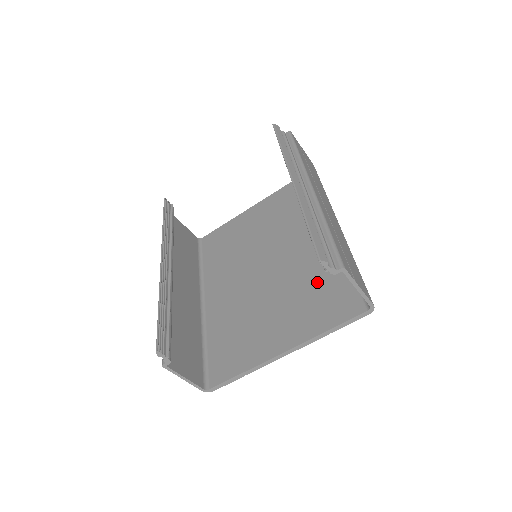
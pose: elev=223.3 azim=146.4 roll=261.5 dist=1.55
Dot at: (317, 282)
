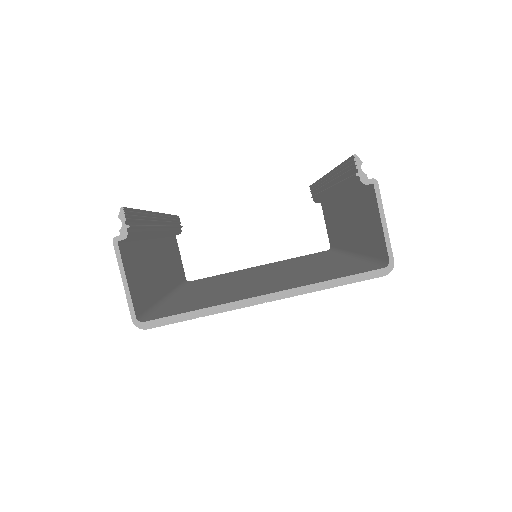
Dot at: (322, 270)
